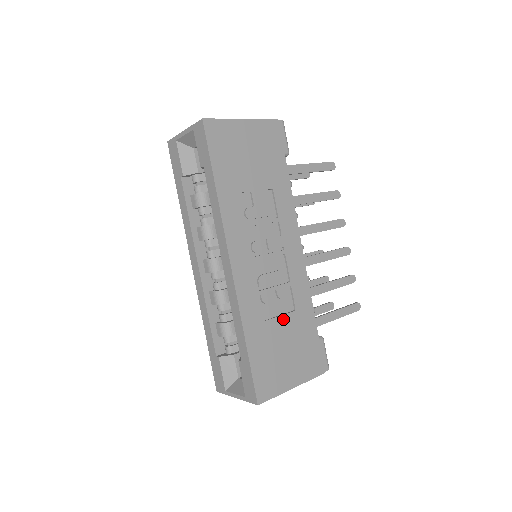
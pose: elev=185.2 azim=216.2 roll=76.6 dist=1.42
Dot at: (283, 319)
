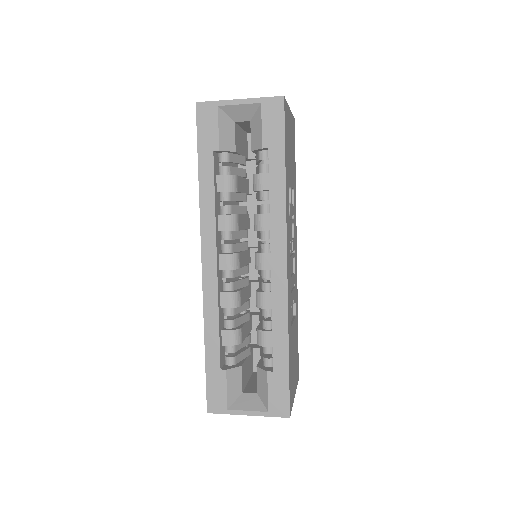
Dot at: (294, 324)
